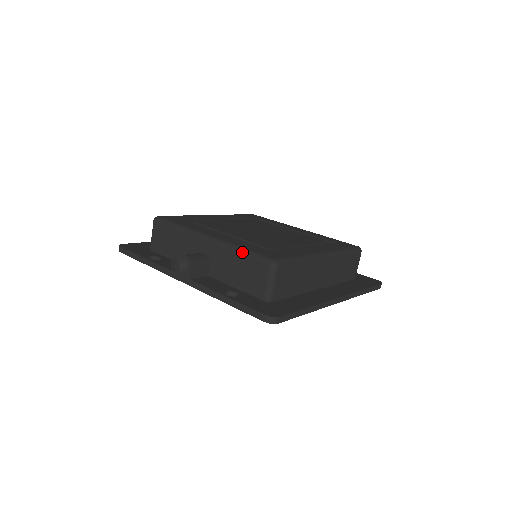
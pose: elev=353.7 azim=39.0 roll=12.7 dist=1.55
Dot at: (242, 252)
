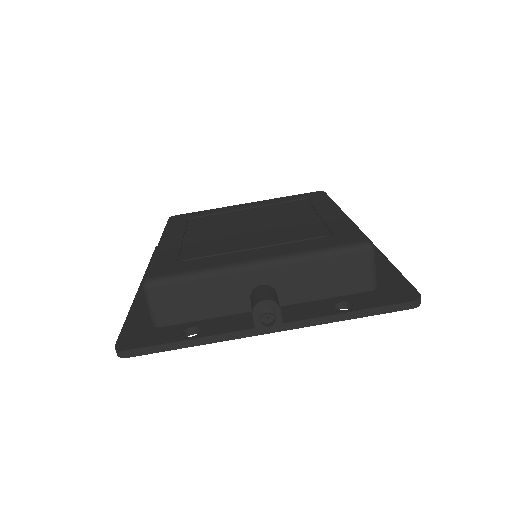
Dot at: (323, 255)
